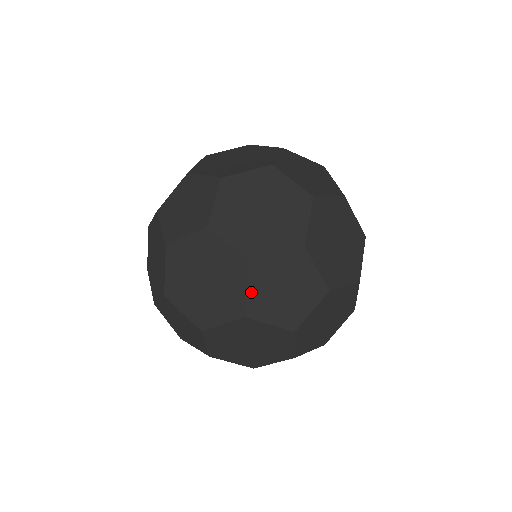
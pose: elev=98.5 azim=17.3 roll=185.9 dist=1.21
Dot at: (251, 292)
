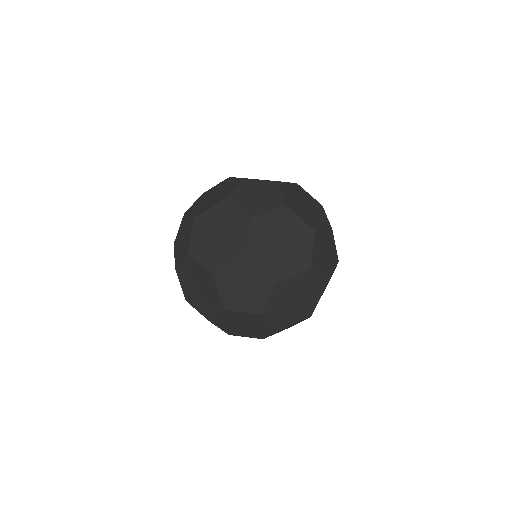
Dot at: (230, 269)
